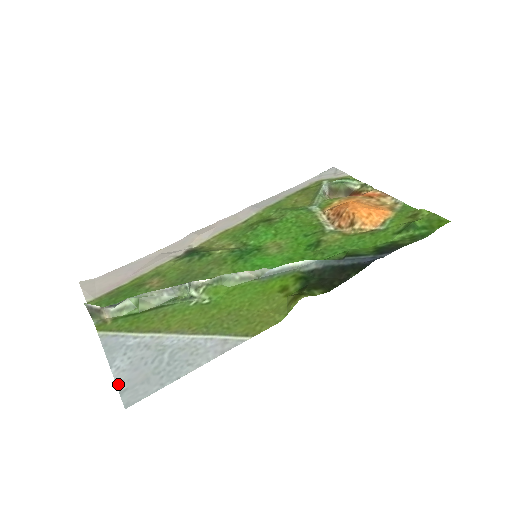
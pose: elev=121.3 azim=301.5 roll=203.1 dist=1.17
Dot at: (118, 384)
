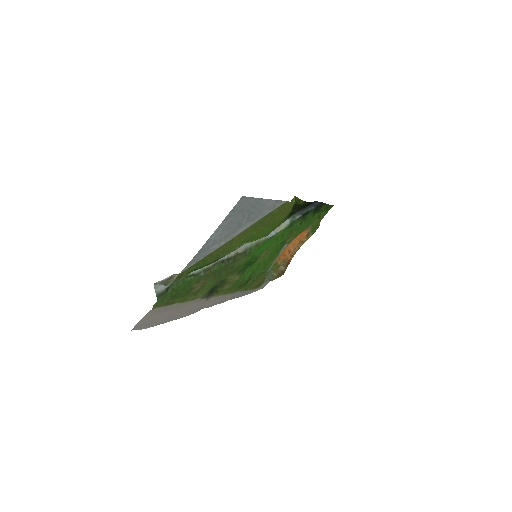
Dot at: (225, 218)
